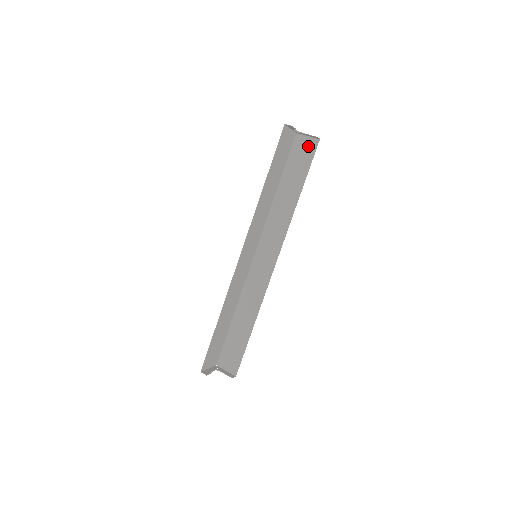
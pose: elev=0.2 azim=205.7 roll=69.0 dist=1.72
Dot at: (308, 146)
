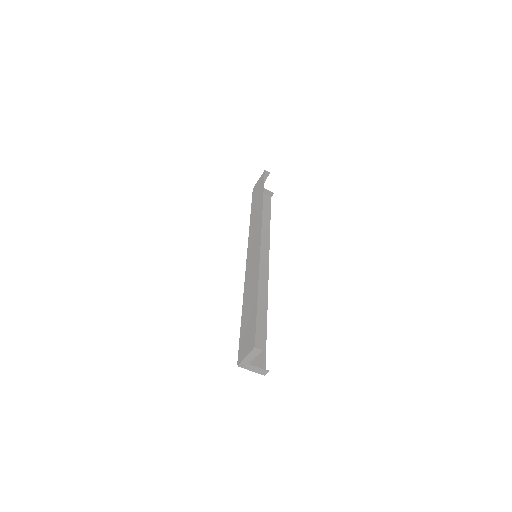
Dot at: (265, 198)
